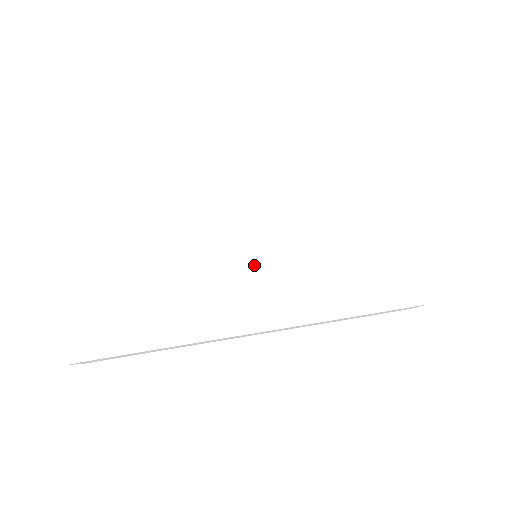
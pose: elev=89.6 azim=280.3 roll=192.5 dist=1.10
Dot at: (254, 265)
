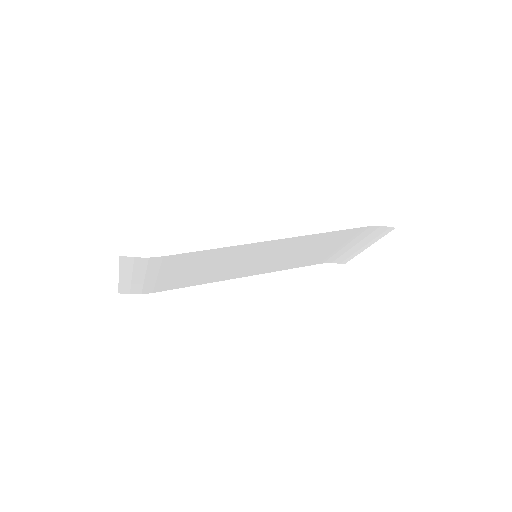
Dot at: (251, 264)
